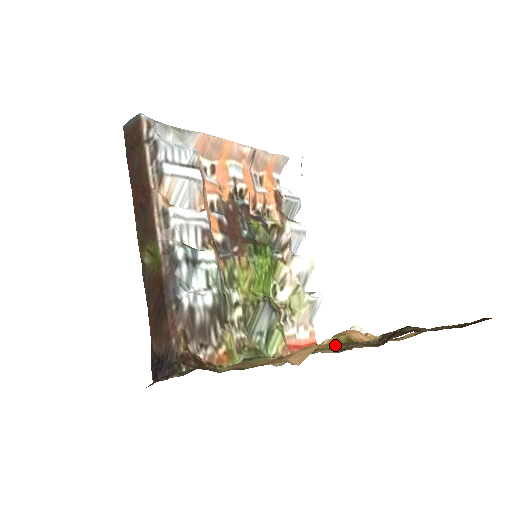
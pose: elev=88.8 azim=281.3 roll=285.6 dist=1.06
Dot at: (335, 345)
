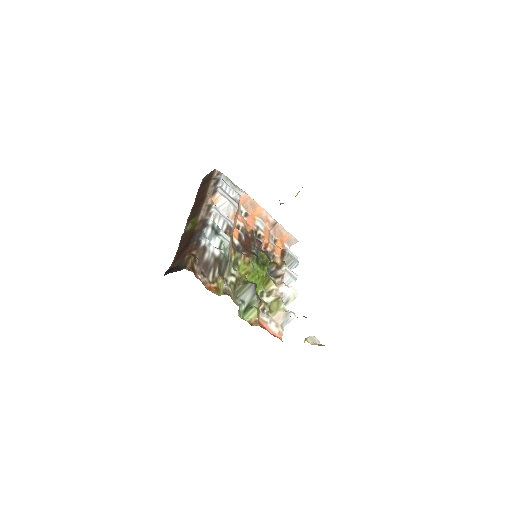
Dot at: occluded
